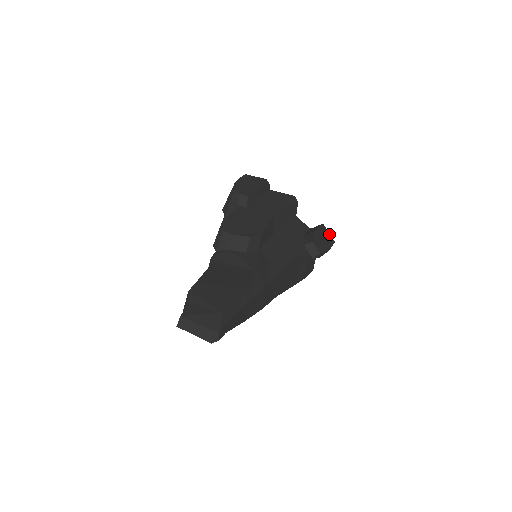
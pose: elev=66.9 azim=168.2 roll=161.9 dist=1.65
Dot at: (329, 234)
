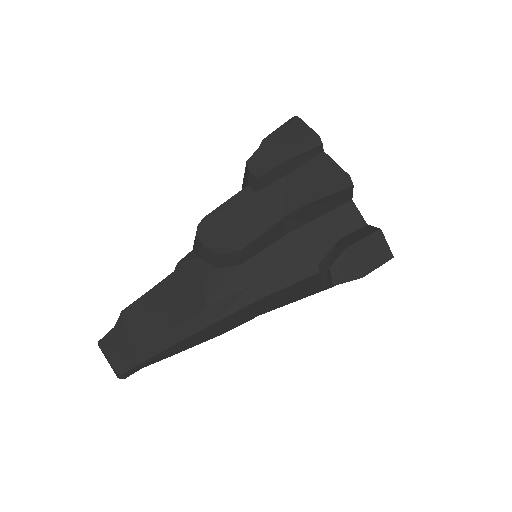
Dot at: (386, 245)
